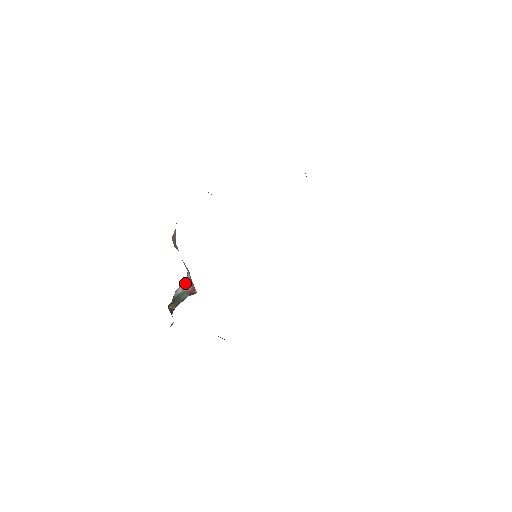
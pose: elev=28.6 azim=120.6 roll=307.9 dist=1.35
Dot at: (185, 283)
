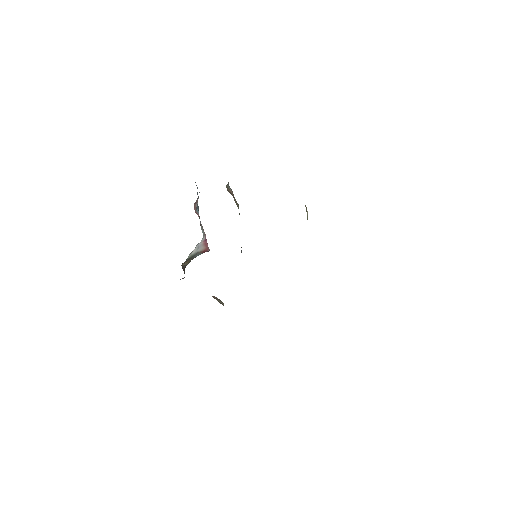
Dot at: (200, 244)
